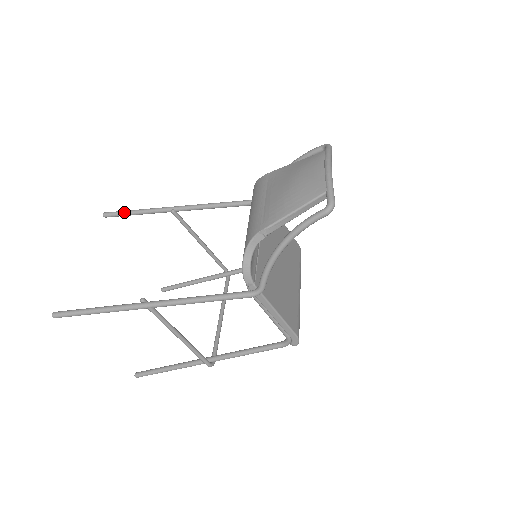
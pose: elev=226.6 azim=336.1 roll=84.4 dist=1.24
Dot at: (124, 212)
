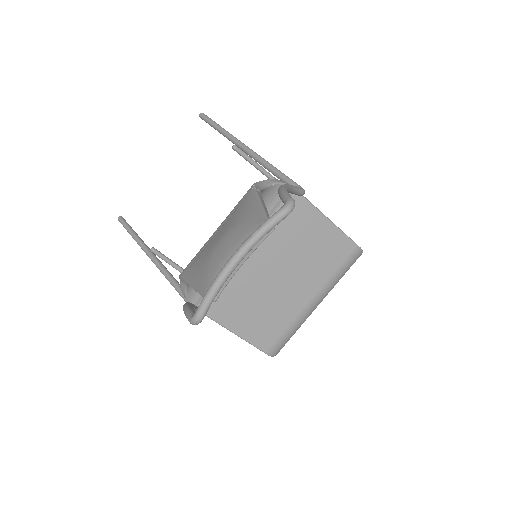
Dot at: (209, 122)
